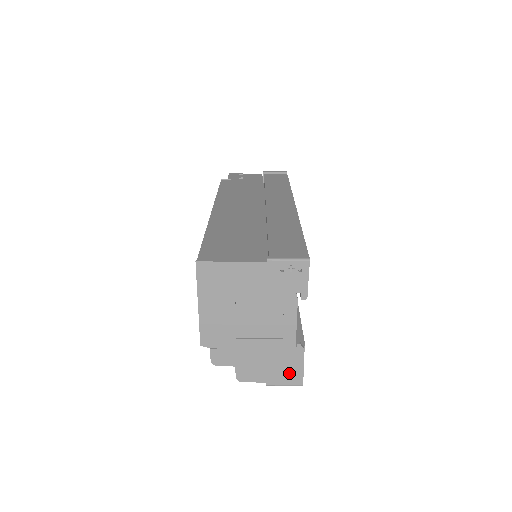
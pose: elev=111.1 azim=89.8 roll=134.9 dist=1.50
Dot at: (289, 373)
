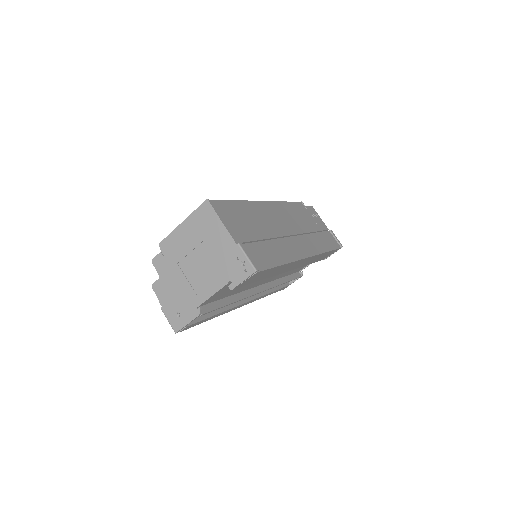
Dot at: (178, 317)
